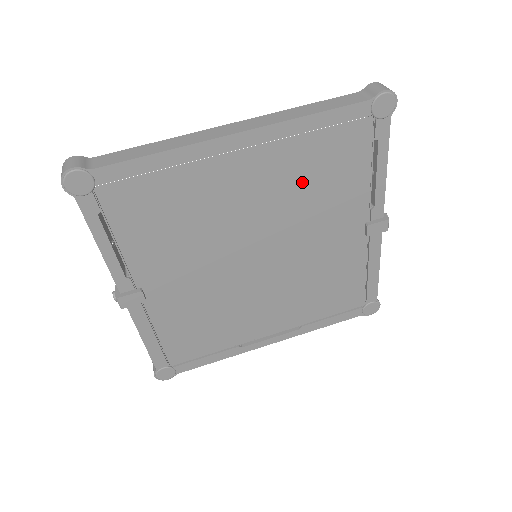
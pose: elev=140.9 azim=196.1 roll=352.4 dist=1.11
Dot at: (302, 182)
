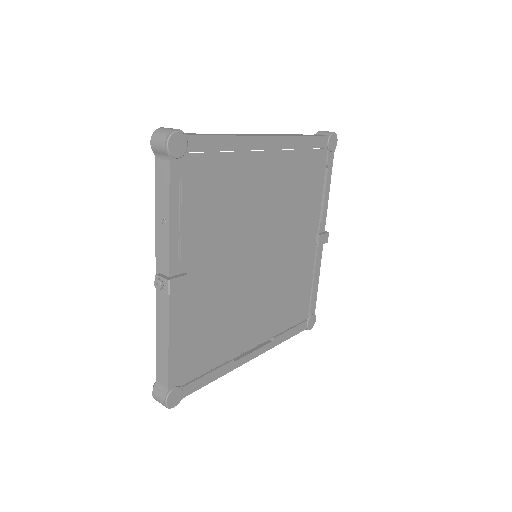
Dot at: (292, 189)
